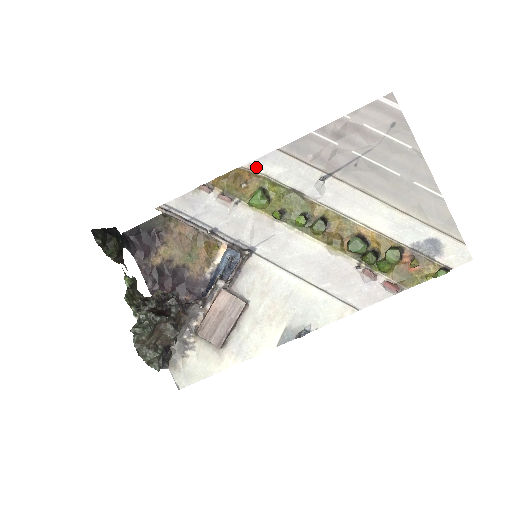
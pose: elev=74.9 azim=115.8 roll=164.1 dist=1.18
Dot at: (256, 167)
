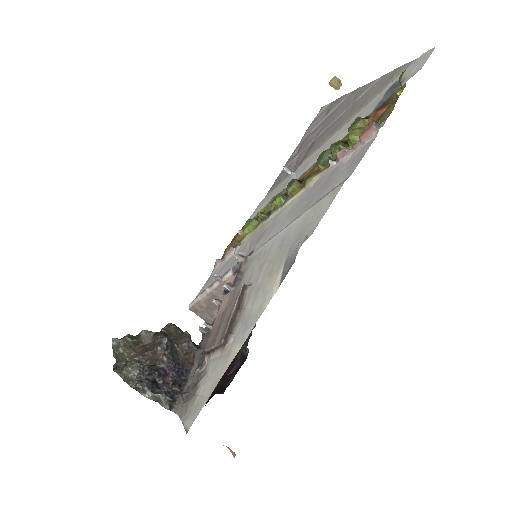
Dot at: occluded
